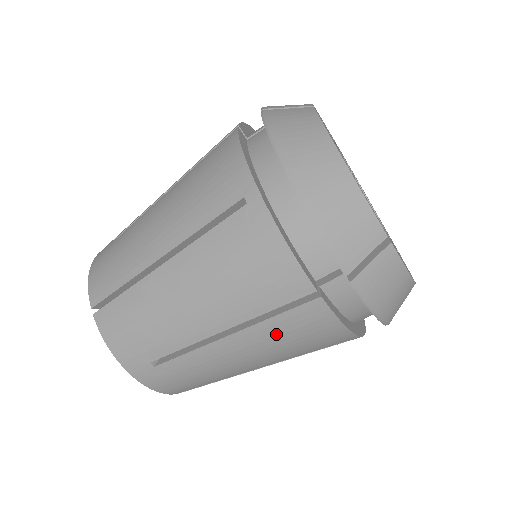
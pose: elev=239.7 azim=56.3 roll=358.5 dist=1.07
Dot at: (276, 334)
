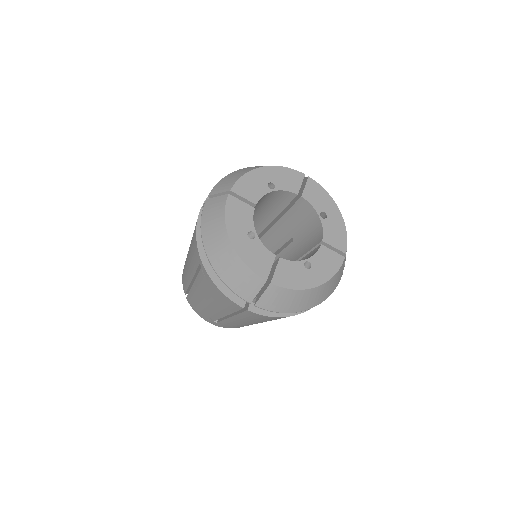
Dot at: (248, 318)
